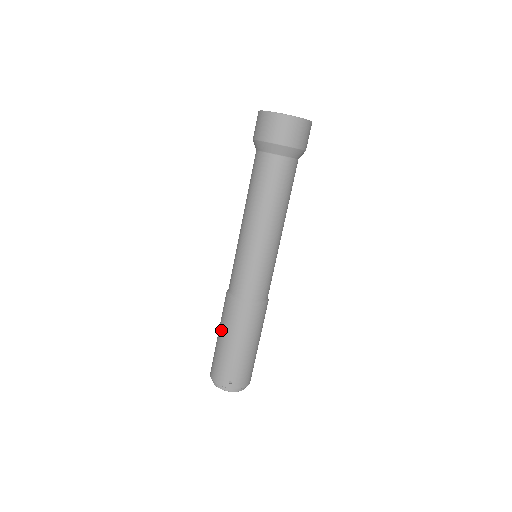
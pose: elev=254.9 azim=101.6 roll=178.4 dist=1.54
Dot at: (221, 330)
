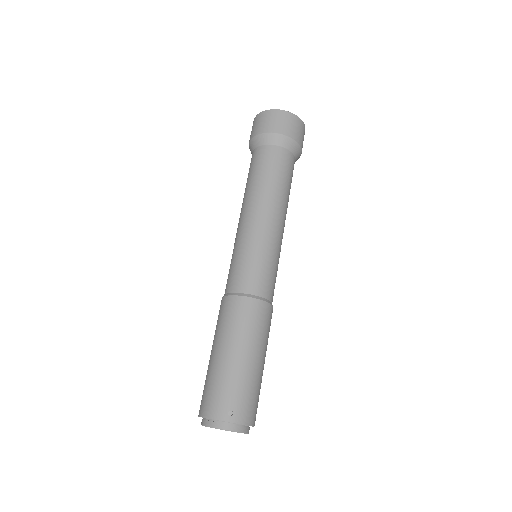
Dot at: (216, 342)
